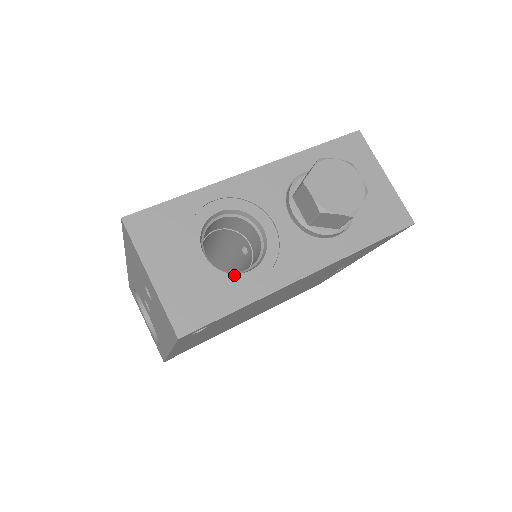
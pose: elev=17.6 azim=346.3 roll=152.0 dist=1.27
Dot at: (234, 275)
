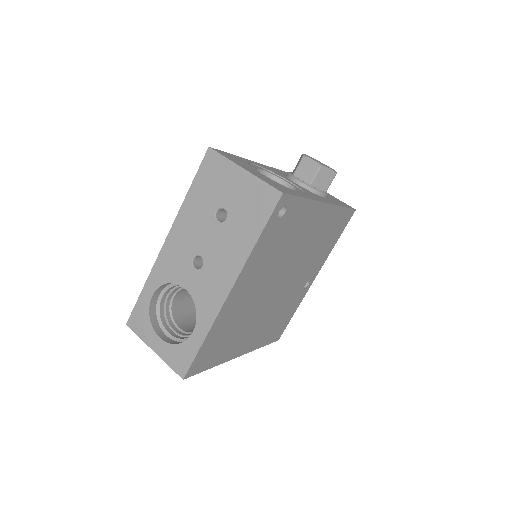
Dot at: occluded
